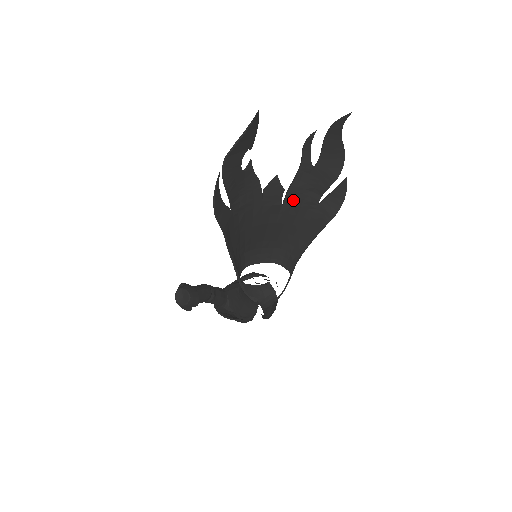
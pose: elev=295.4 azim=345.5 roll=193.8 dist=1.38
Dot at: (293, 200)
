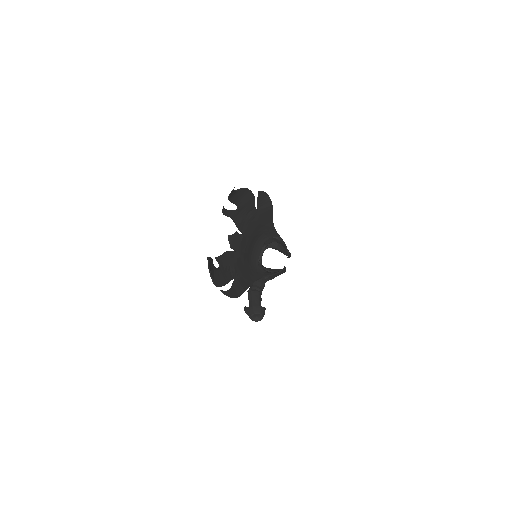
Dot at: (245, 227)
